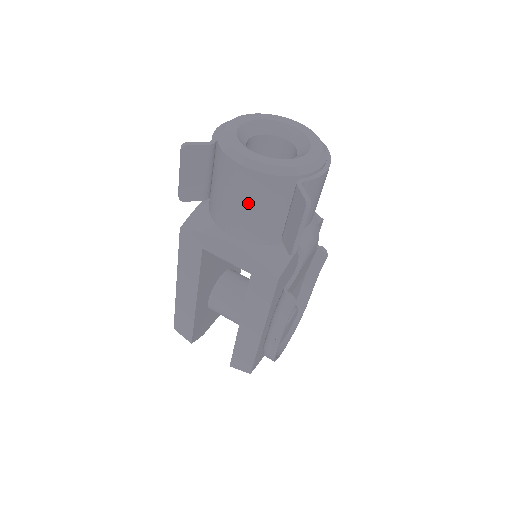
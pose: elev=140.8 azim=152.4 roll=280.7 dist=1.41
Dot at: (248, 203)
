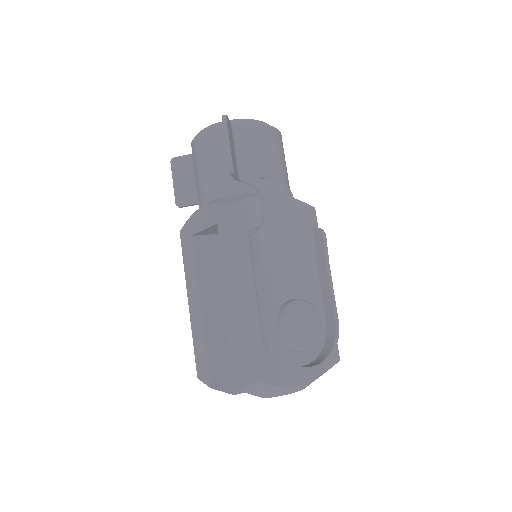
Dot at: (204, 162)
